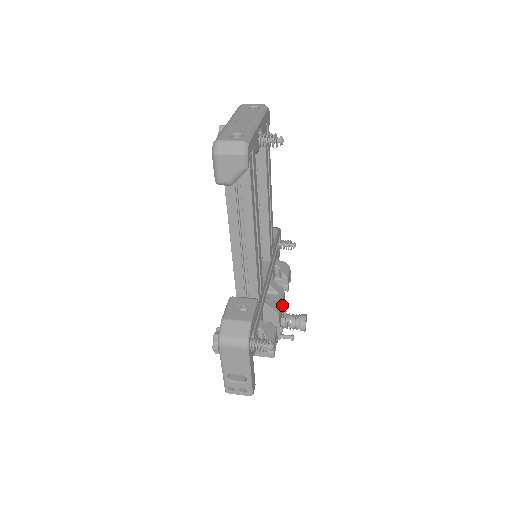
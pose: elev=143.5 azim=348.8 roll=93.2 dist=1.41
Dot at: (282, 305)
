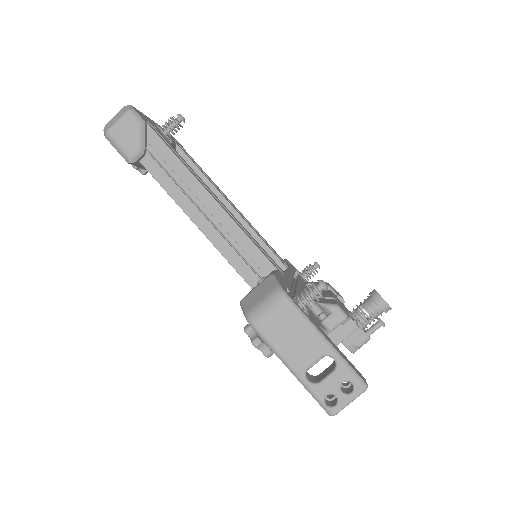
Dot at: occluded
